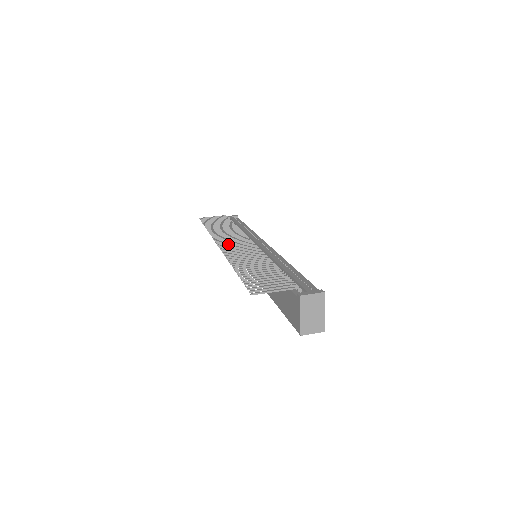
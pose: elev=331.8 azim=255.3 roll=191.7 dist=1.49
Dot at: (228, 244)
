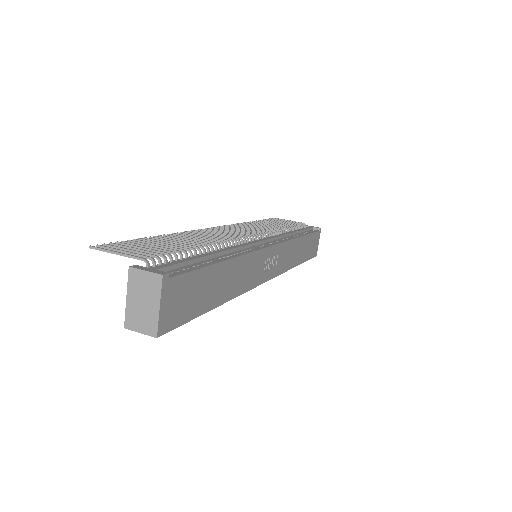
Dot at: (223, 228)
